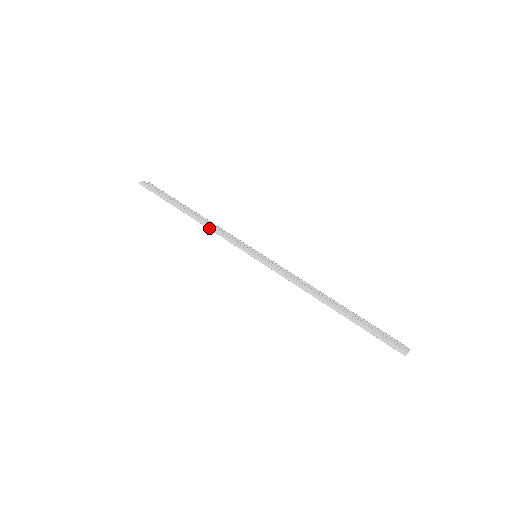
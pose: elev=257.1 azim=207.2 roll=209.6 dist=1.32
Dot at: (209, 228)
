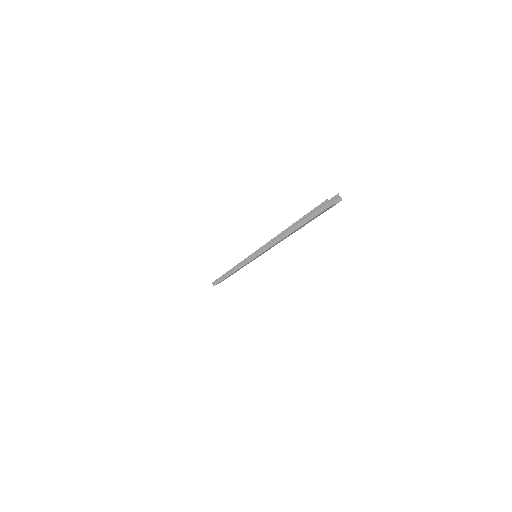
Dot at: (235, 270)
